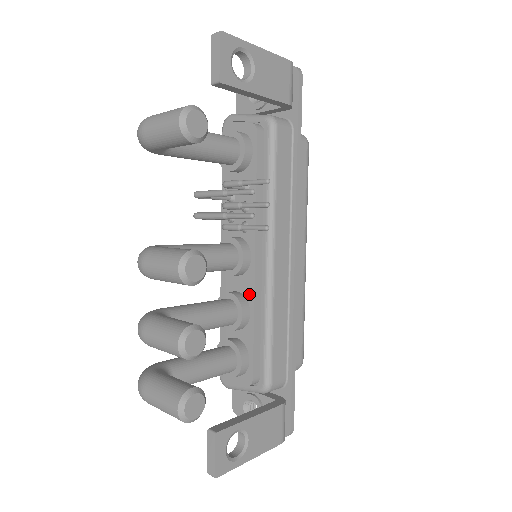
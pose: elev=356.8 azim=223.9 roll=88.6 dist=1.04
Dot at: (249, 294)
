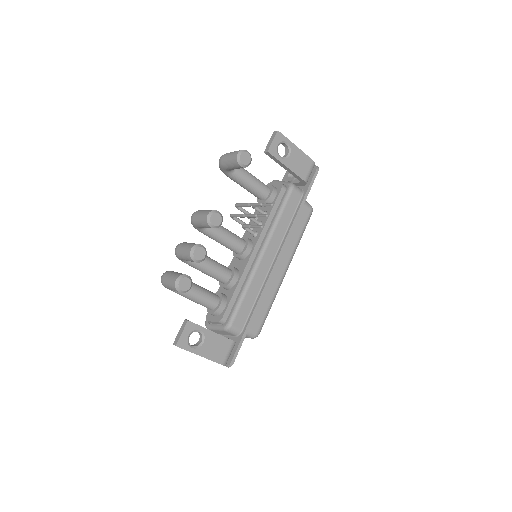
Dot at: (242, 270)
